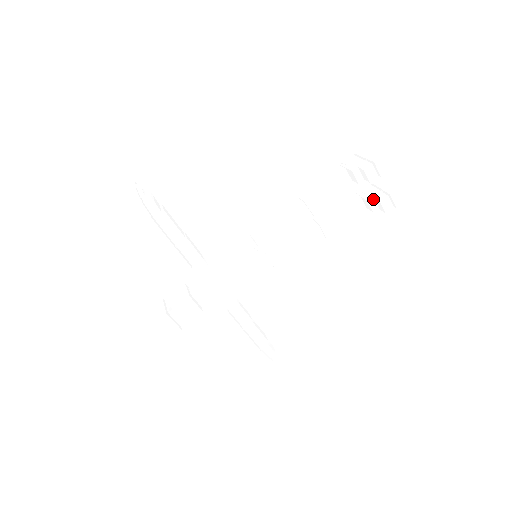
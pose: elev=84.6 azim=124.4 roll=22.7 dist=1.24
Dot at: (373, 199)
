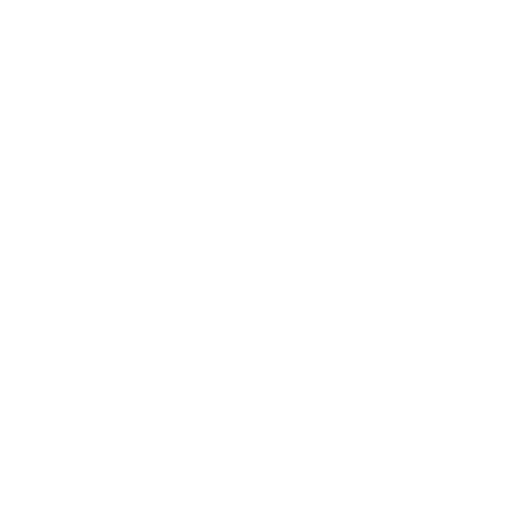
Dot at: occluded
